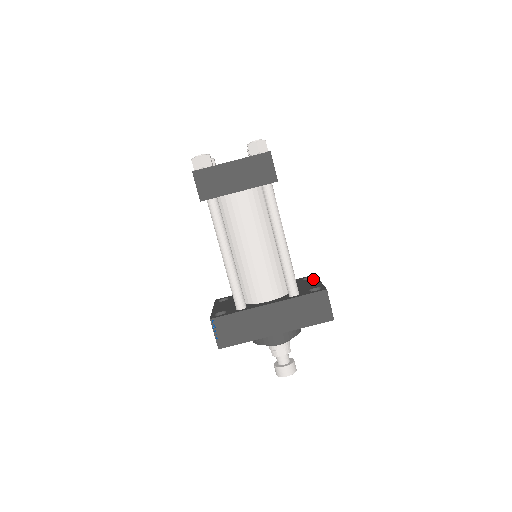
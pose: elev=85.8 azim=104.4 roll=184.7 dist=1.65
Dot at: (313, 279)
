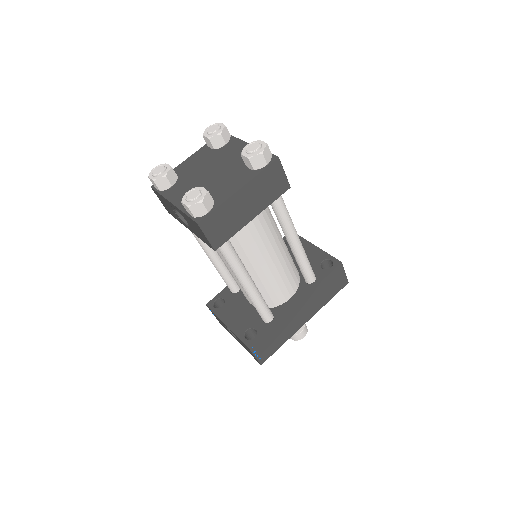
Dot at: (301, 242)
